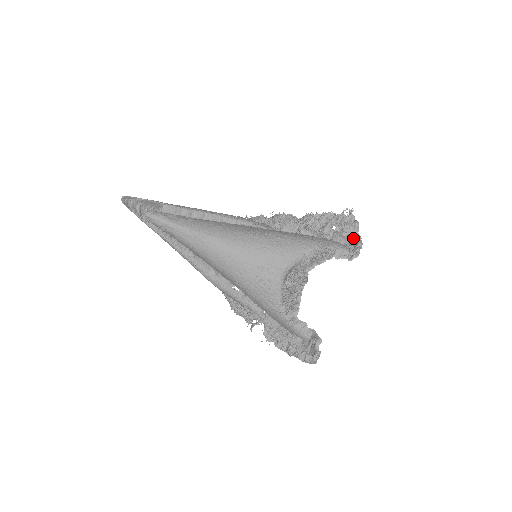
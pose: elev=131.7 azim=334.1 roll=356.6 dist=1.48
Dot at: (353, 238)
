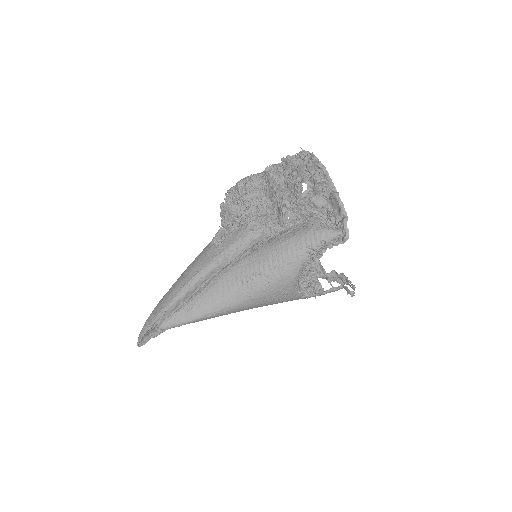
Dot at: (331, 200)
